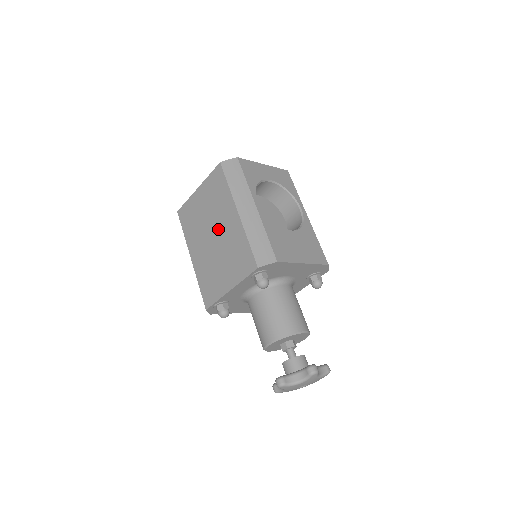
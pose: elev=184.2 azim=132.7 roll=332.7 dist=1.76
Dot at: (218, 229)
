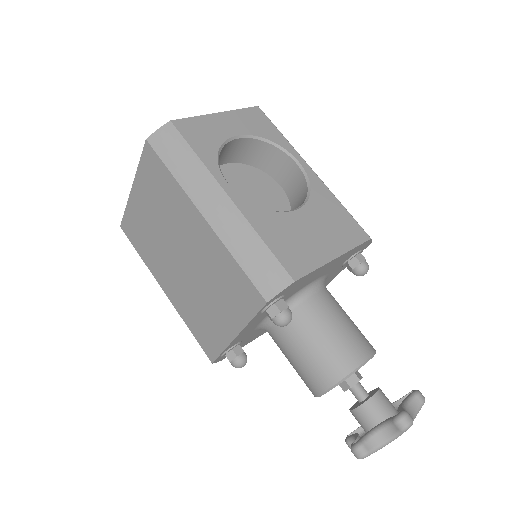
Dot at: (184, 246)
